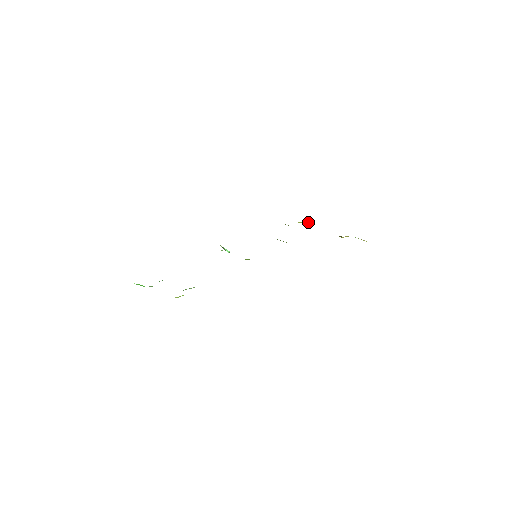
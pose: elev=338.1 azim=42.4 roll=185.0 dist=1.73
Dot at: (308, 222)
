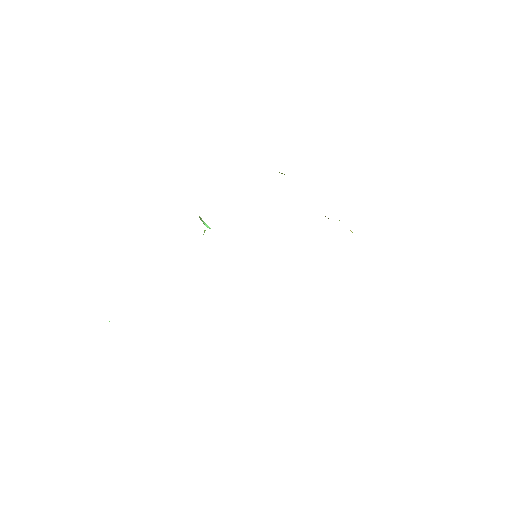
Dot at: occluded
